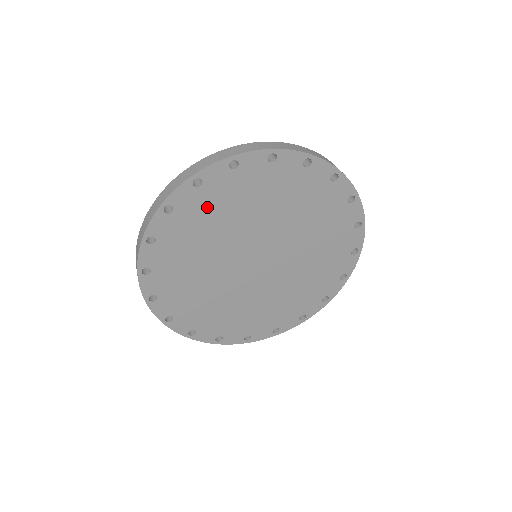
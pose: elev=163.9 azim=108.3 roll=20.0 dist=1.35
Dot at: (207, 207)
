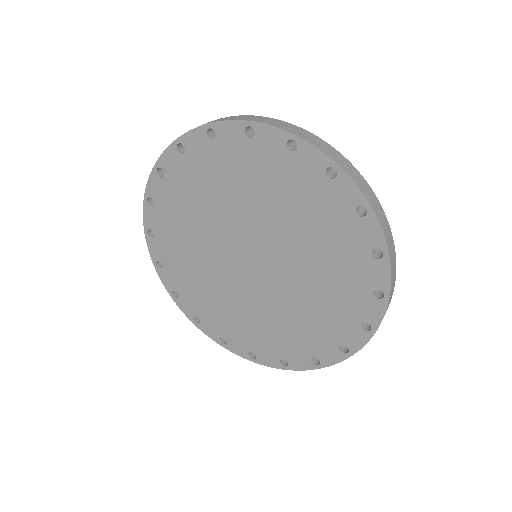
Dot at: (215, 166)
